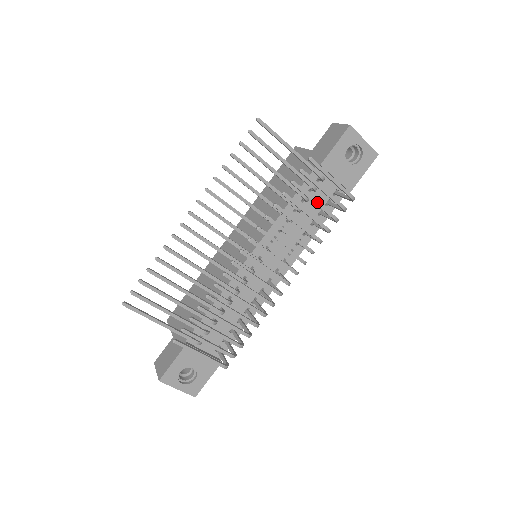
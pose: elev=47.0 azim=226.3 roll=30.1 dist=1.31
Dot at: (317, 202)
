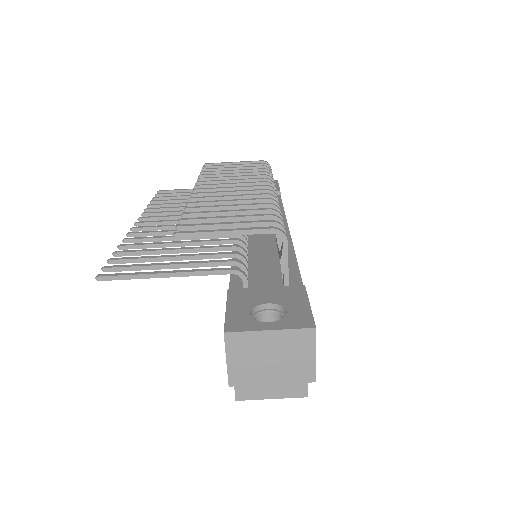
Dot at: (235, 167)
